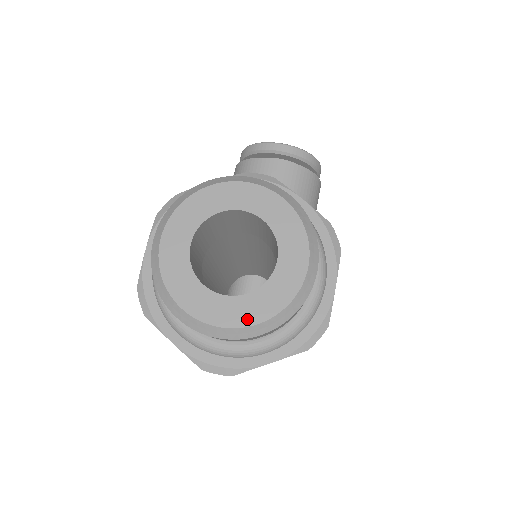
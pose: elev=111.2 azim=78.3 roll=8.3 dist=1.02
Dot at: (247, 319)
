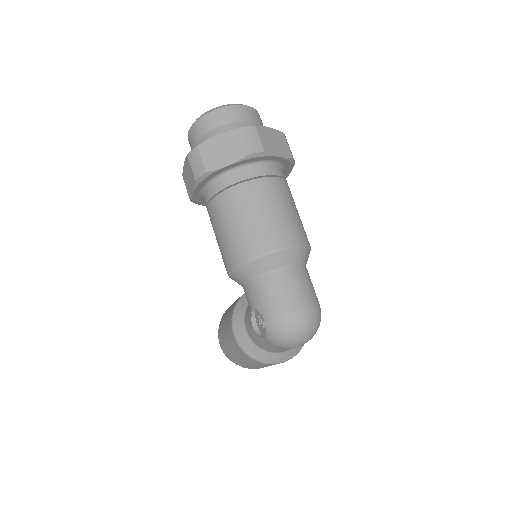
Dot at: occluded
